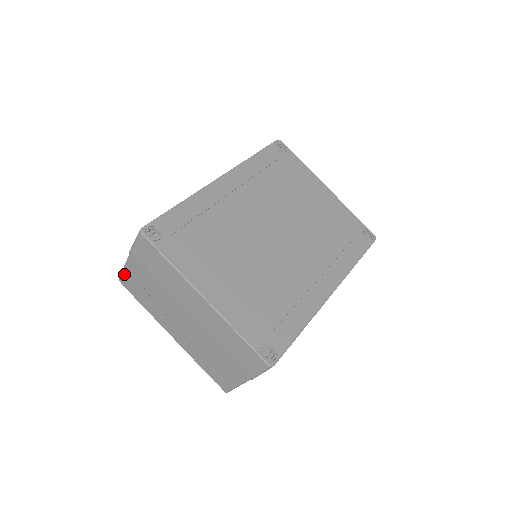
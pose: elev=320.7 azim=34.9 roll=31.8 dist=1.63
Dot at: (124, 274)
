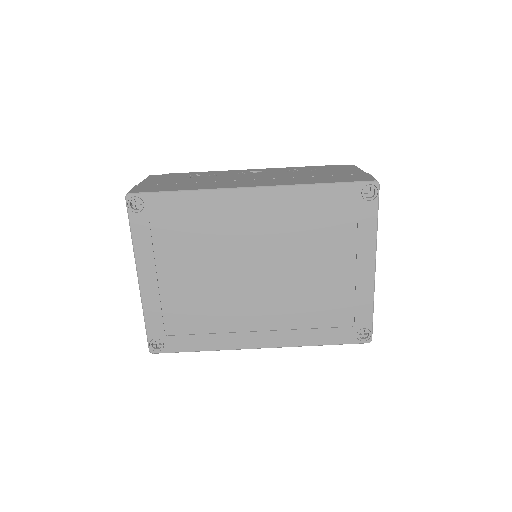
Dot at: occluded
